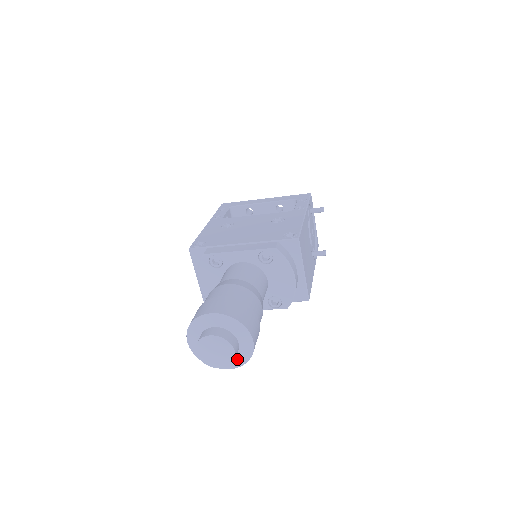
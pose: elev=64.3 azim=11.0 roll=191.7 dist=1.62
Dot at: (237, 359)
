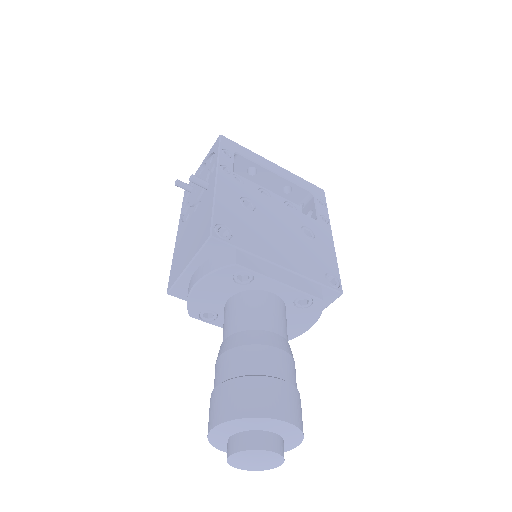
Dot at: occluded
